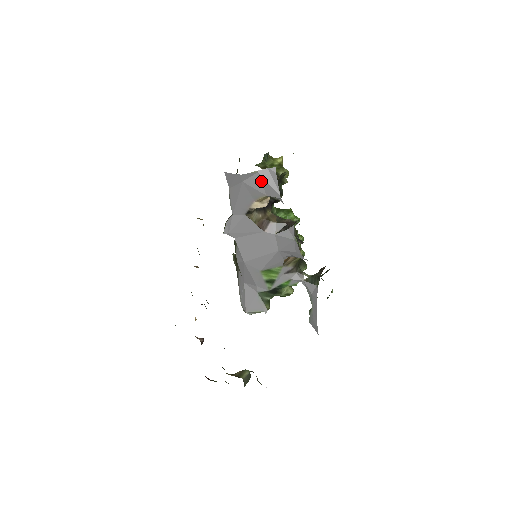
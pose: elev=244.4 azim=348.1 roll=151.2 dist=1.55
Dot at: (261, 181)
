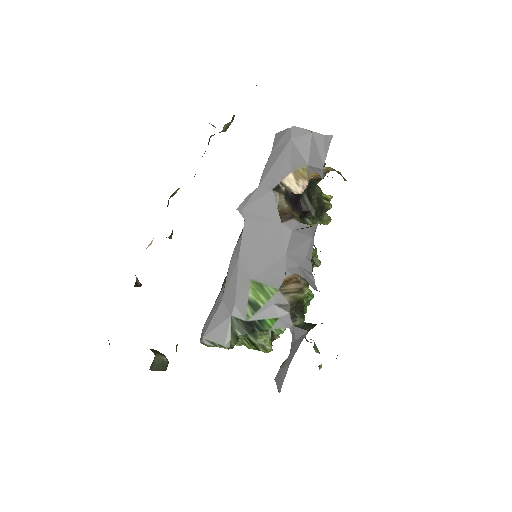
Dot at: (311, 145)
